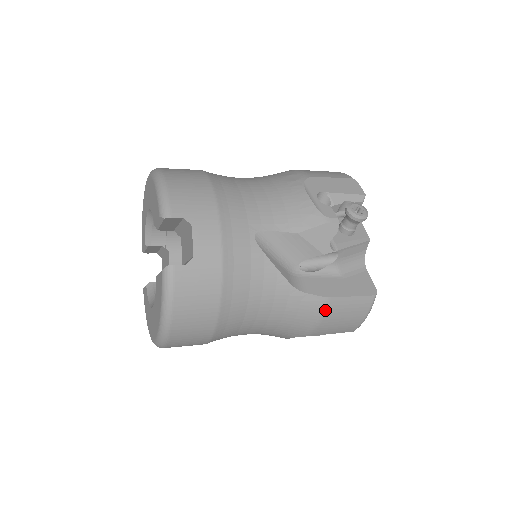
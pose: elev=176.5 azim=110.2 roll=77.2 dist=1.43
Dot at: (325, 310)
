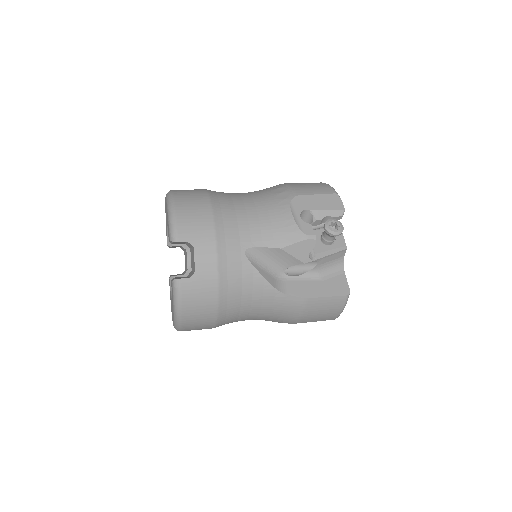
Dot at: (305, 307)
